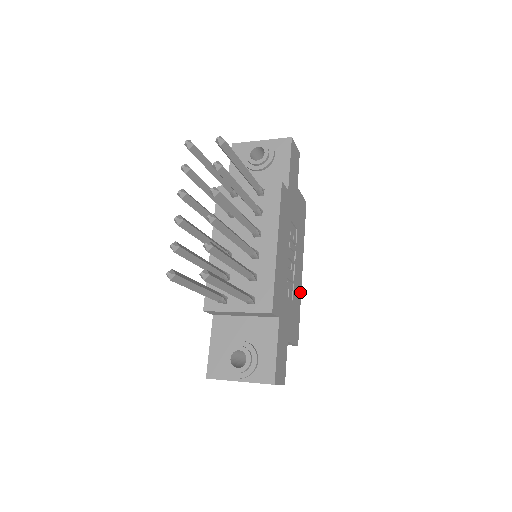
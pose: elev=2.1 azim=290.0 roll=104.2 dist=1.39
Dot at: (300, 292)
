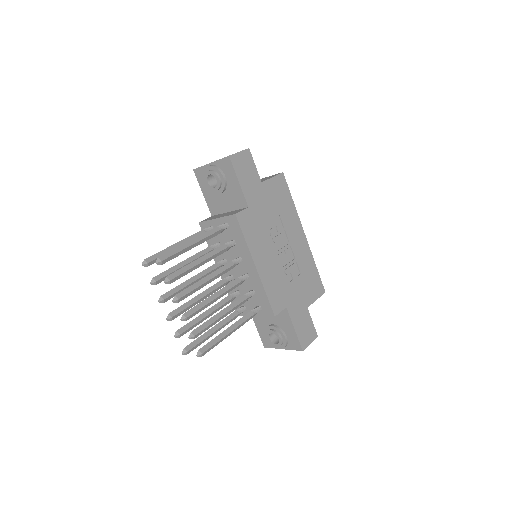
Dot at: (310, 253)
